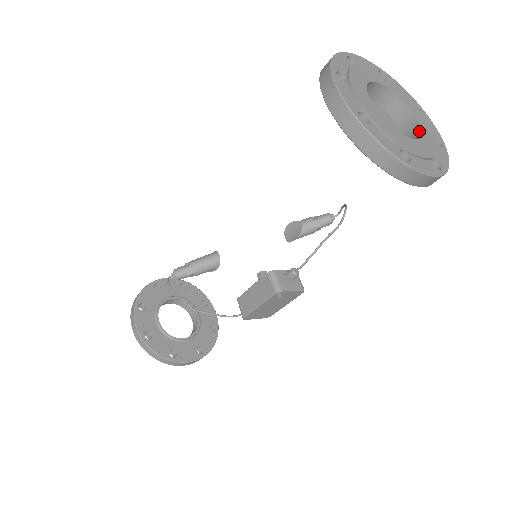
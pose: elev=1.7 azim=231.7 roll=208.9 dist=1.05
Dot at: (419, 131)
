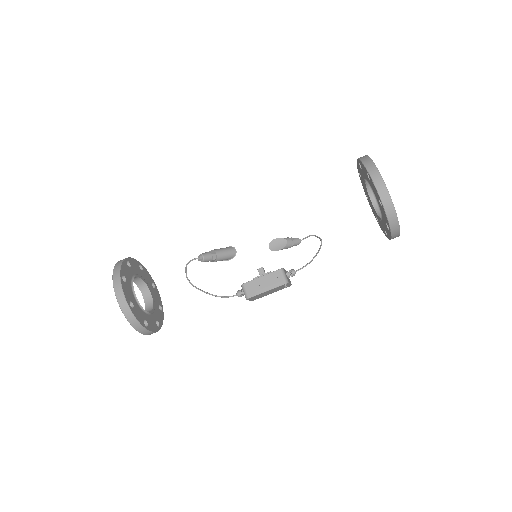
Dot at: occluded
